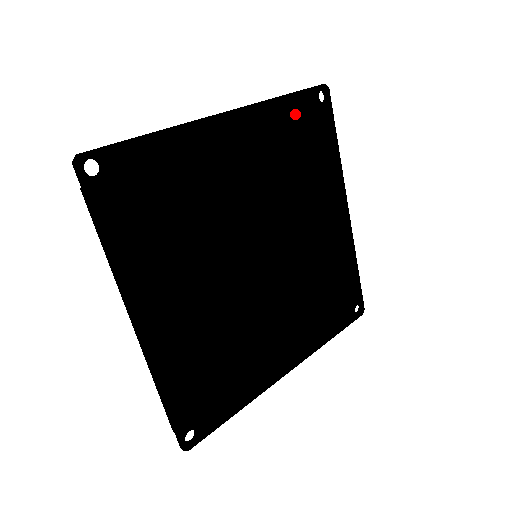
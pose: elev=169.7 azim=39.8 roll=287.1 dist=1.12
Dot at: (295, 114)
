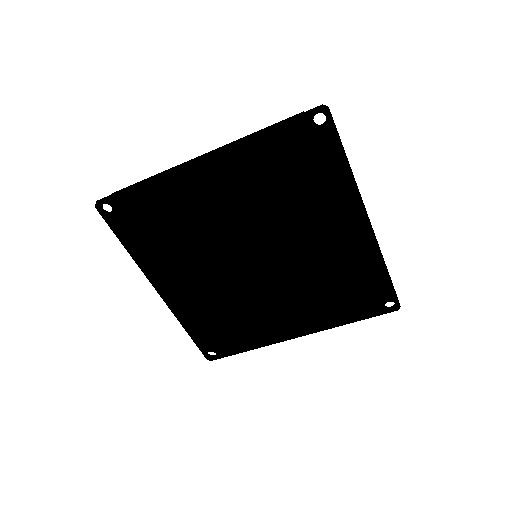
Dot at: (285, 141)
